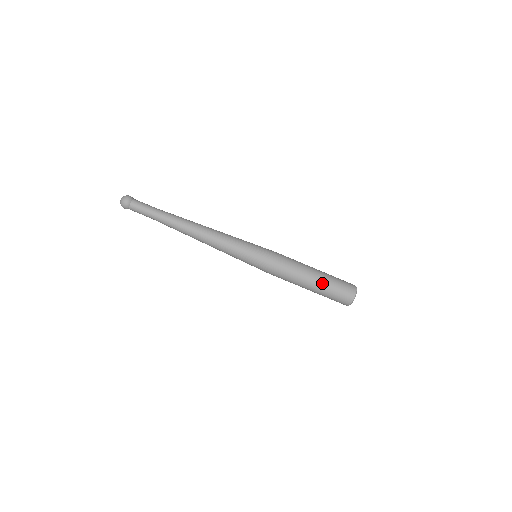
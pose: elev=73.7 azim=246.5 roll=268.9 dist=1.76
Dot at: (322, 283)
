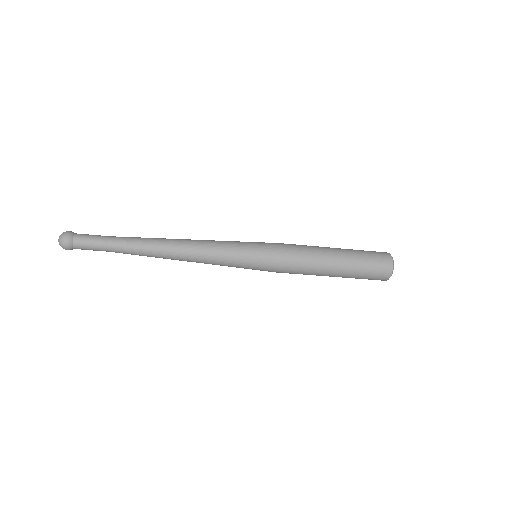
Dot at: (344, 277)
